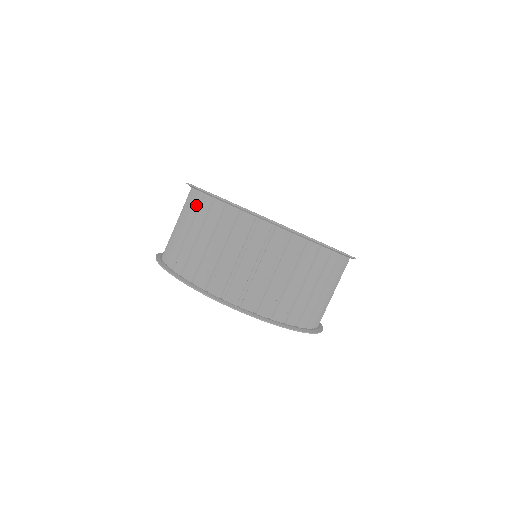
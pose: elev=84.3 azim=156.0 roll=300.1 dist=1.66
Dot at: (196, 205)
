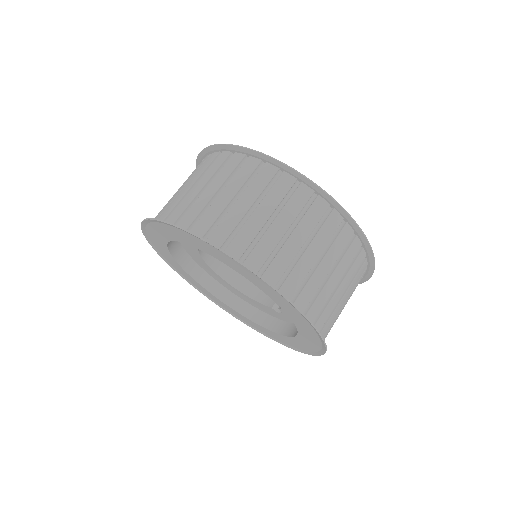
Dot at: (200, 165)
